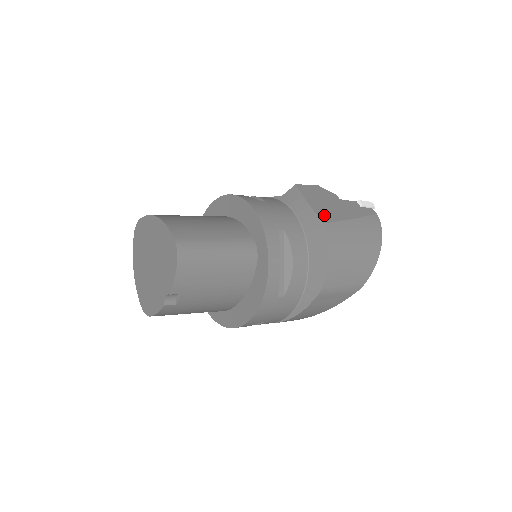
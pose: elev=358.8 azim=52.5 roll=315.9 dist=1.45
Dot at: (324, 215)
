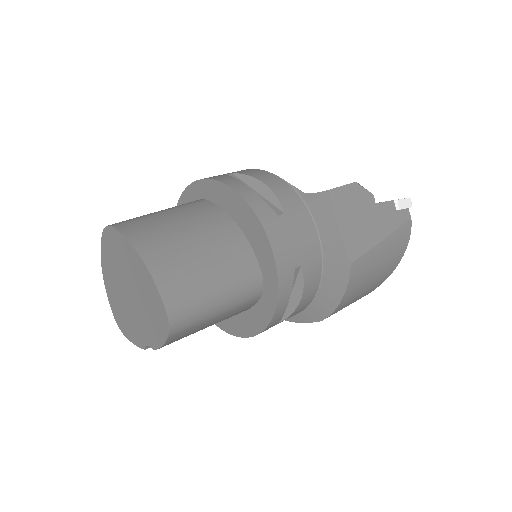
Dot at: (353, 246)
